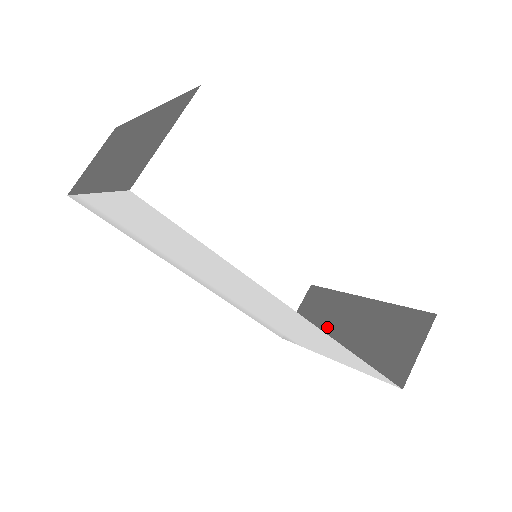
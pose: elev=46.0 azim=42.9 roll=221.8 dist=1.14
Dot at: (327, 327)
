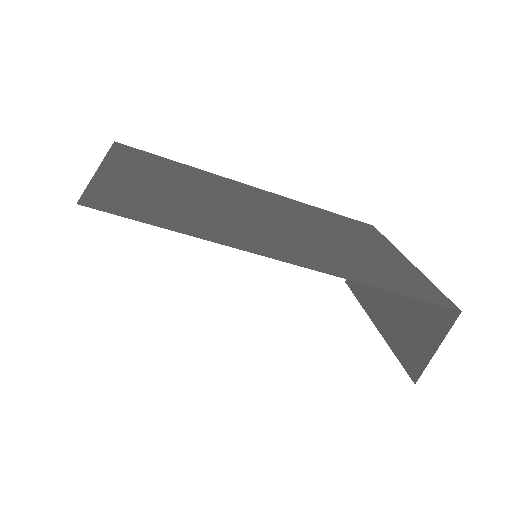
Dot at: occluded
